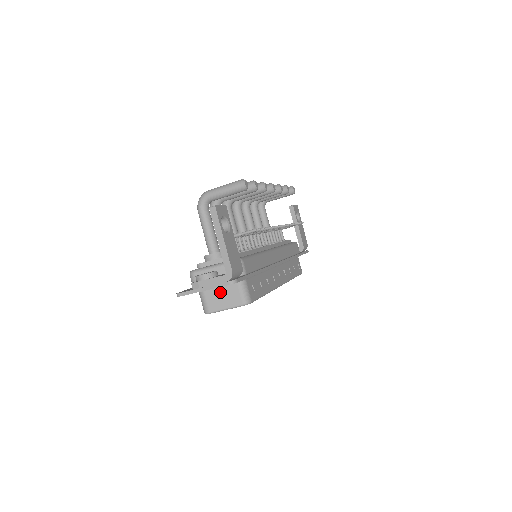
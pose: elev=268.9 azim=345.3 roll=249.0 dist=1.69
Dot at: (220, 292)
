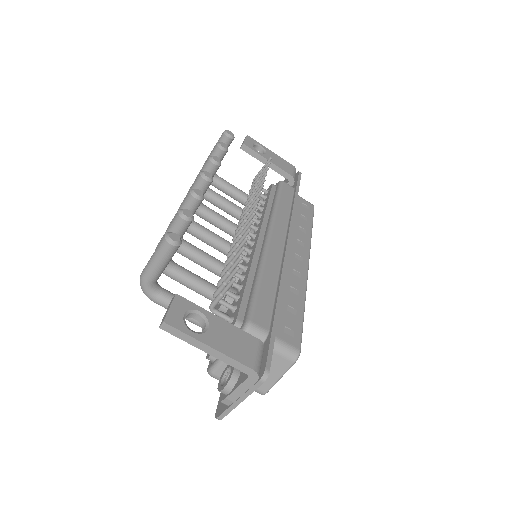
Dot at: occluded
